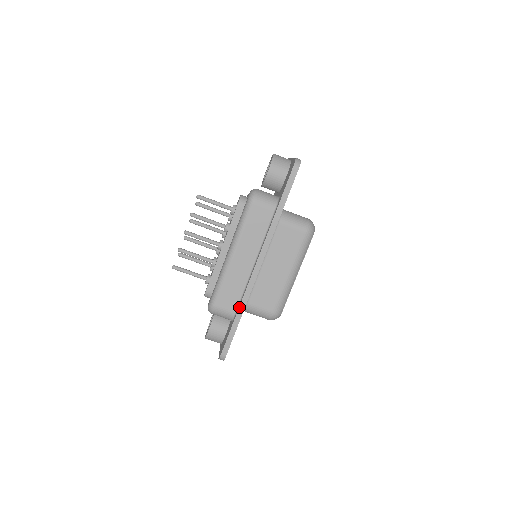
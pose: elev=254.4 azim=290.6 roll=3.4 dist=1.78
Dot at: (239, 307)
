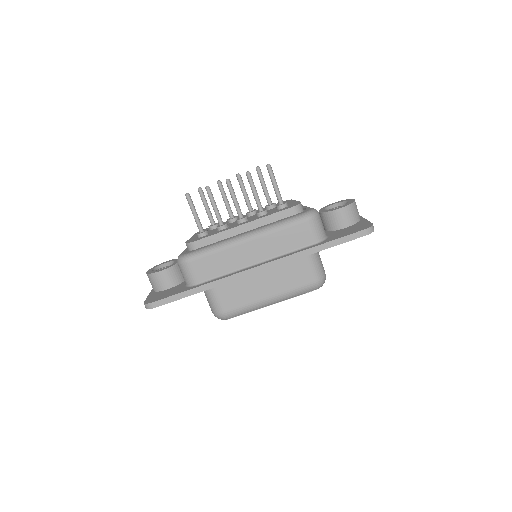
Dot at: (207, 283)
